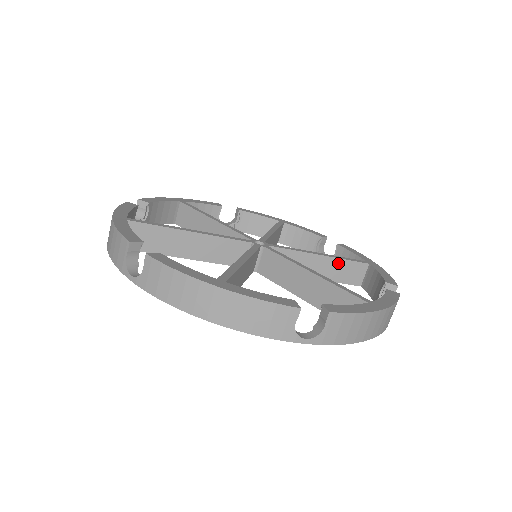
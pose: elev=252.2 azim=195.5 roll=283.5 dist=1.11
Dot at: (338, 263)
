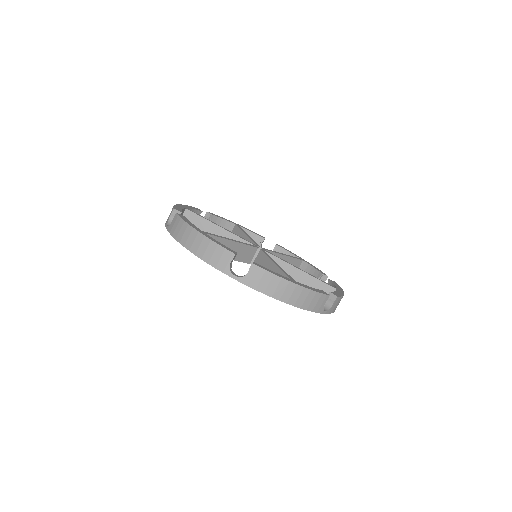
Dot at: (291, 260)
